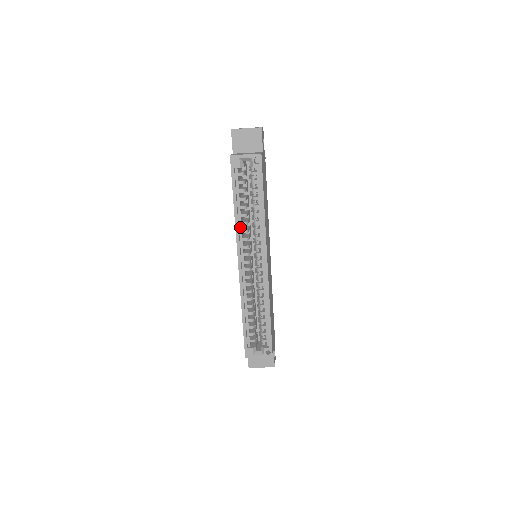
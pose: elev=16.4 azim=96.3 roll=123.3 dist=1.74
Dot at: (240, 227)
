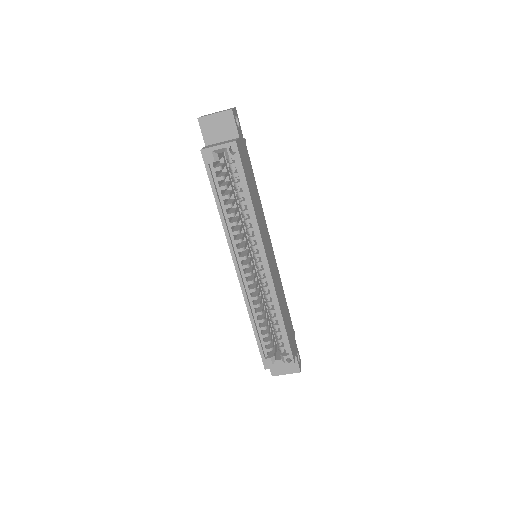
Dot at: (229, 229)
